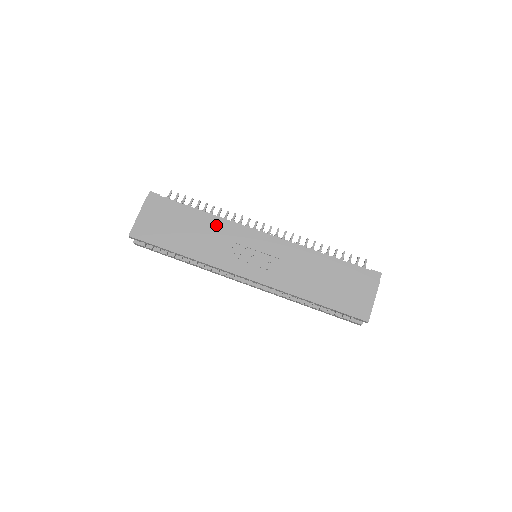
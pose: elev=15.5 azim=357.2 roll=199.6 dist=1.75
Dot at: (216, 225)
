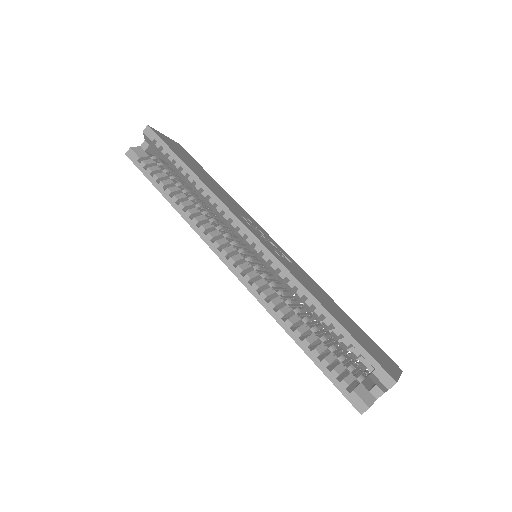
Dot at: (235, 201)
